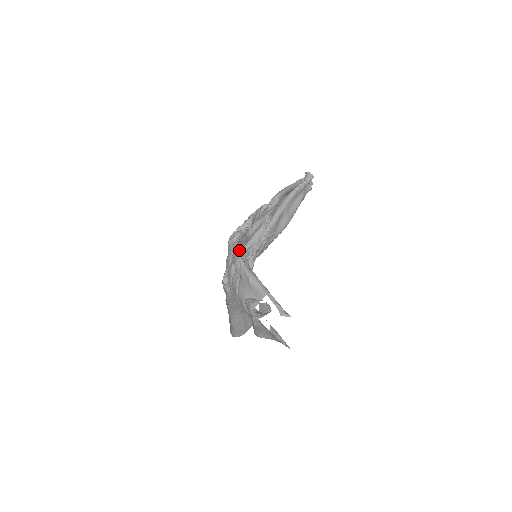
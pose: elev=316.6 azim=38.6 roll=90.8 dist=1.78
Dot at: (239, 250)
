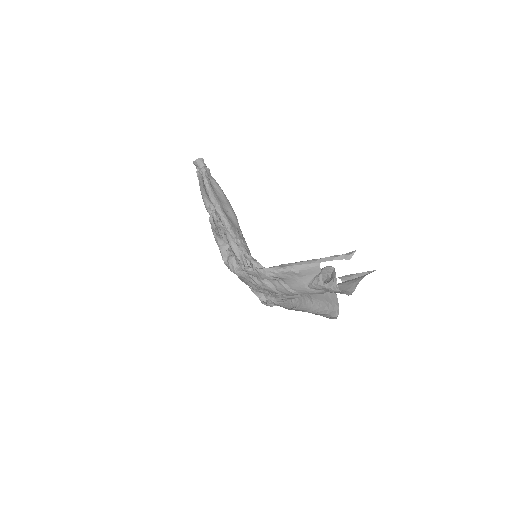
Dot at: occluded
